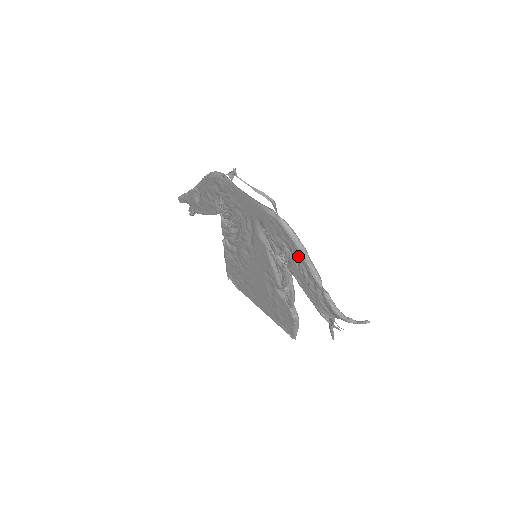
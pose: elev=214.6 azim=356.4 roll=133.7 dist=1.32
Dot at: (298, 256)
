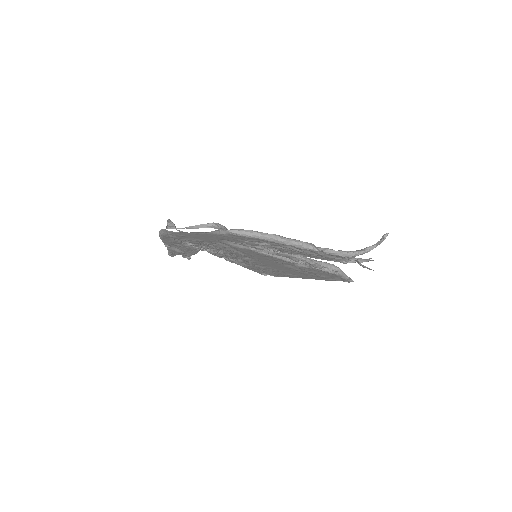
Dot at: (275, 244)
